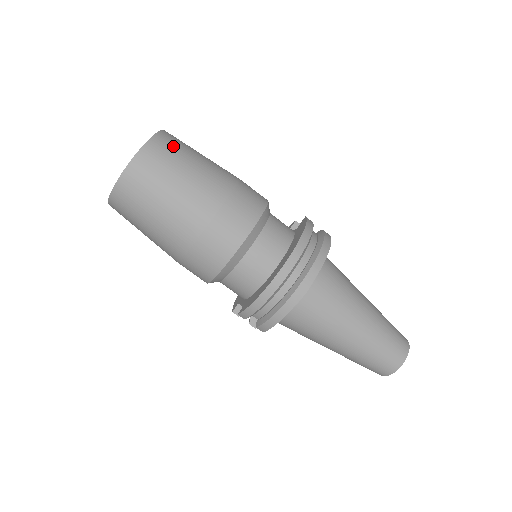
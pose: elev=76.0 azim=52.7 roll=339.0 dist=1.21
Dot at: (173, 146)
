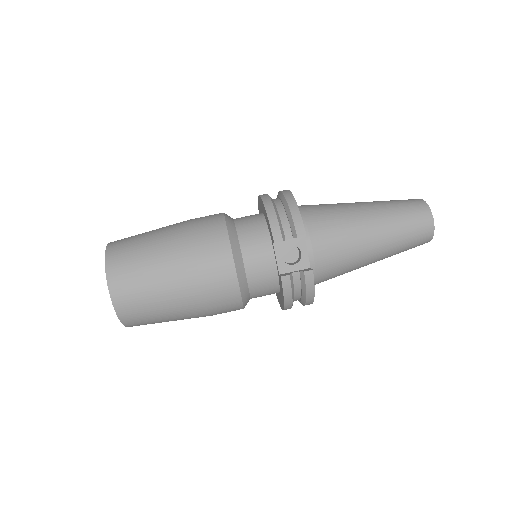
Dot at: occluded
